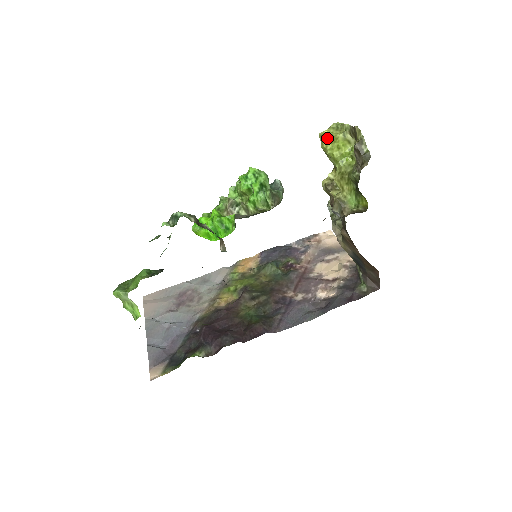
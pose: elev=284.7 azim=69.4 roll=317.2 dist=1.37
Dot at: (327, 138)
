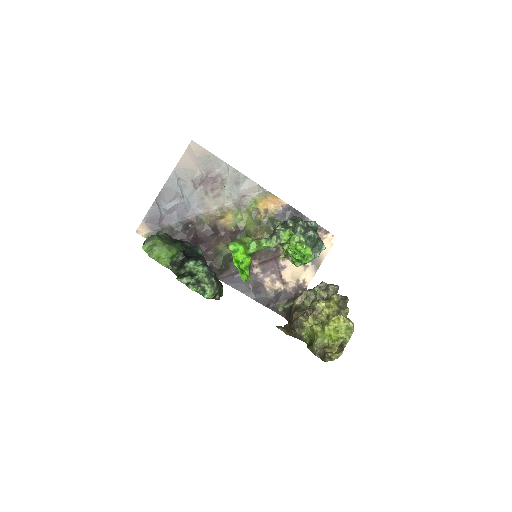
Dot at: (337, 325)
